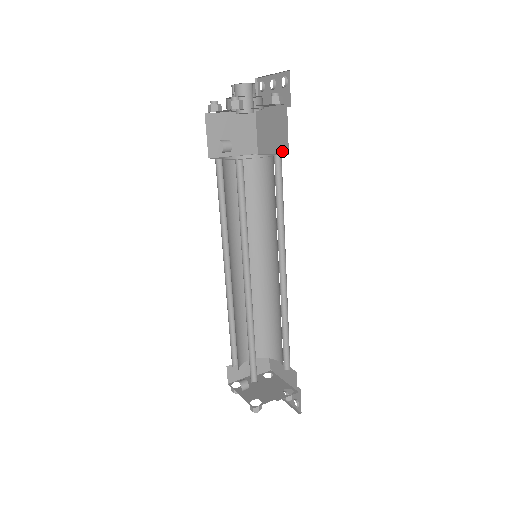
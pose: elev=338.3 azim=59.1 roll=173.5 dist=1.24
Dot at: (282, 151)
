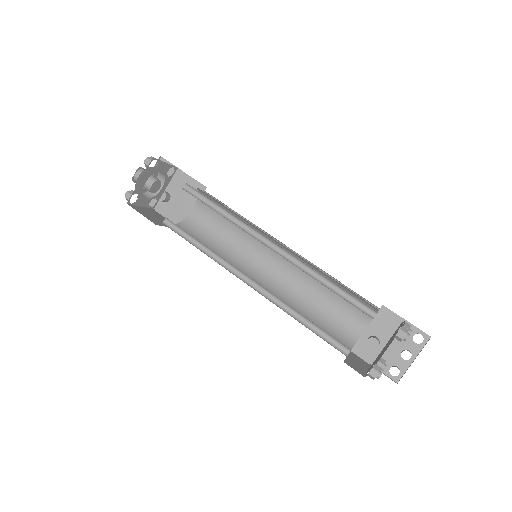
Dot at: occluded
